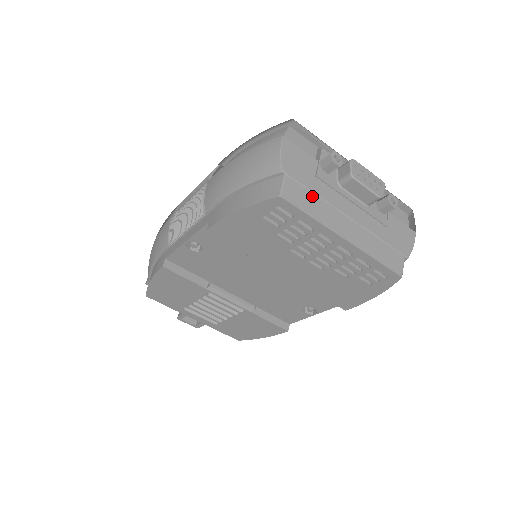
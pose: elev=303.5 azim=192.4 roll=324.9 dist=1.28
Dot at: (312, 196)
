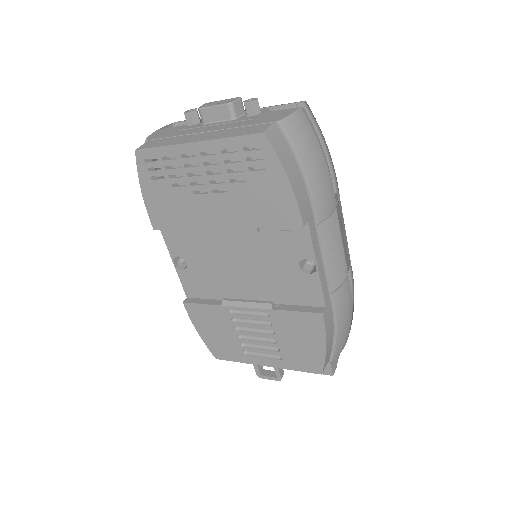
Dot at: (168, 139)
